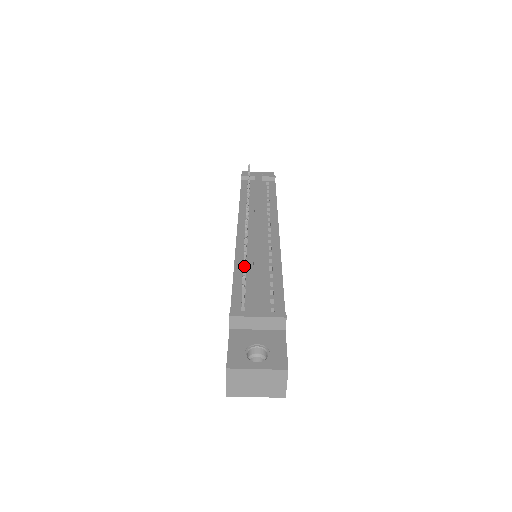
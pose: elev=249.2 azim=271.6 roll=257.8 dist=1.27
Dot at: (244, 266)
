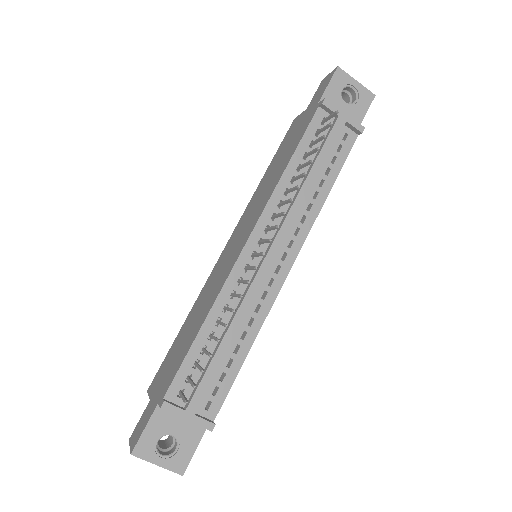
Dot at: (208, 355)
